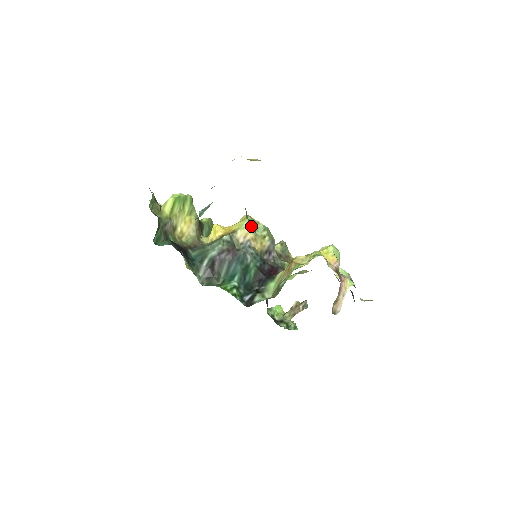
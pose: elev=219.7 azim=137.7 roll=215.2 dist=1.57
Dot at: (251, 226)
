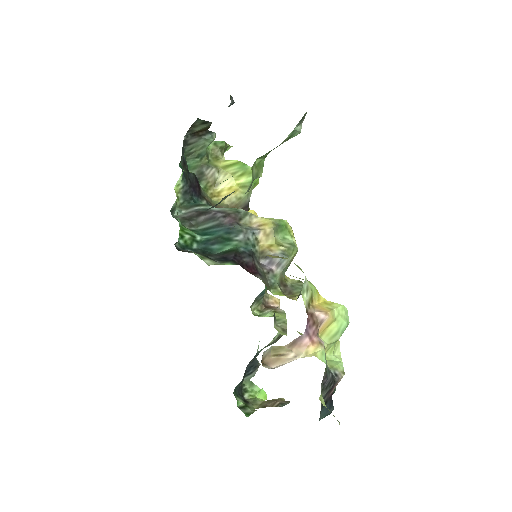
Dot at: (277, 224)
